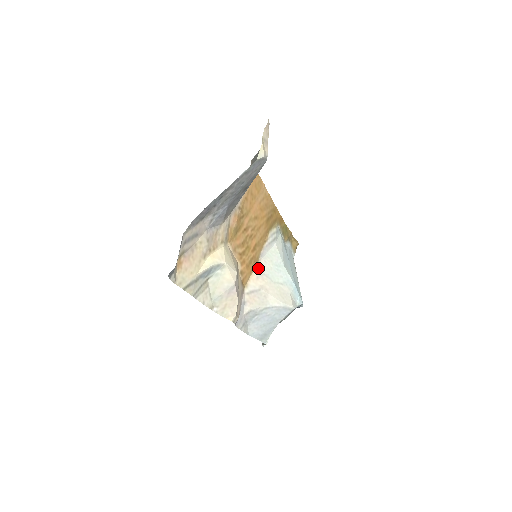
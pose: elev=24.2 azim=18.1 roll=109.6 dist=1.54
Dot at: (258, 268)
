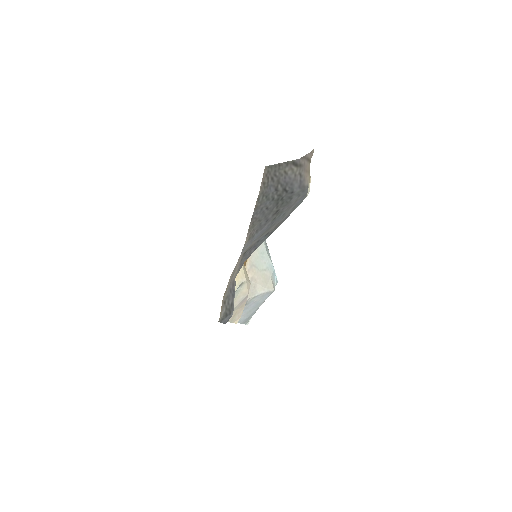
Dot at: (249, 260)
